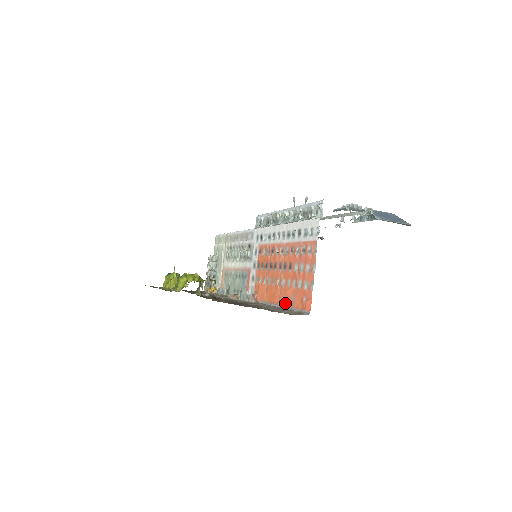
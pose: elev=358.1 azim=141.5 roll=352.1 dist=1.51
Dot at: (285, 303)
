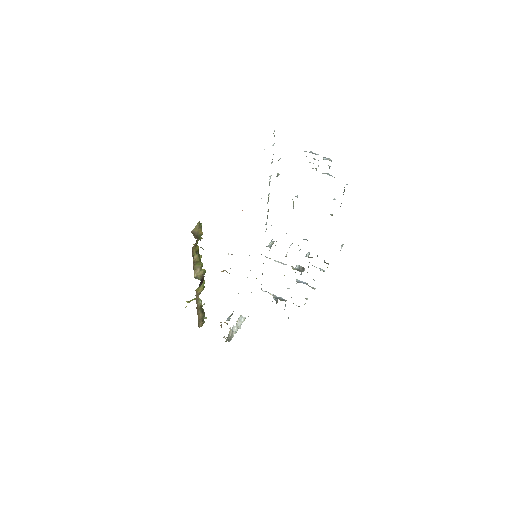
Dot at: occluded
